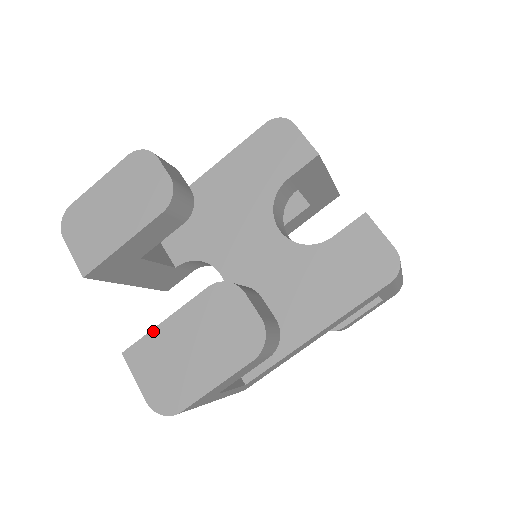
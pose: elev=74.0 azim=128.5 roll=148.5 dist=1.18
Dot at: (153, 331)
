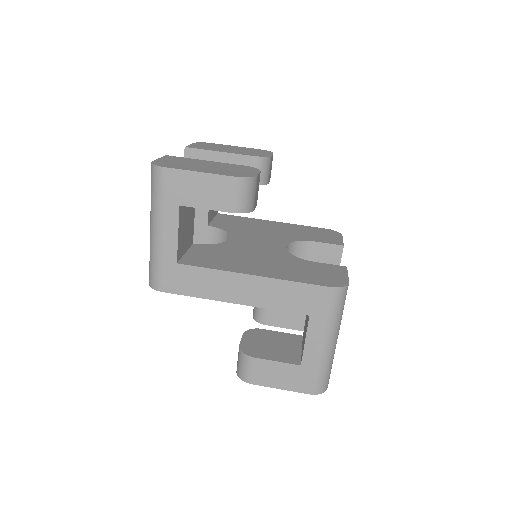
Dot at: (194, 159)
